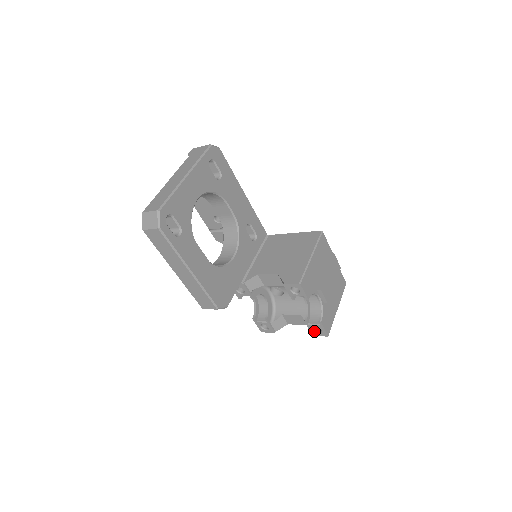
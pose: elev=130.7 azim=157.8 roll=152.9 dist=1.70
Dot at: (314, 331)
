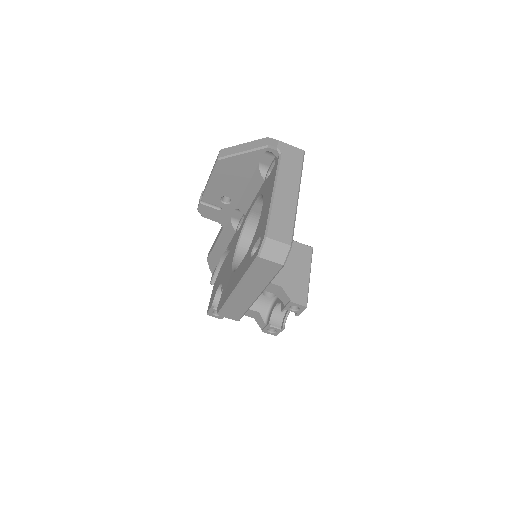
Dot at: (268, 330)
